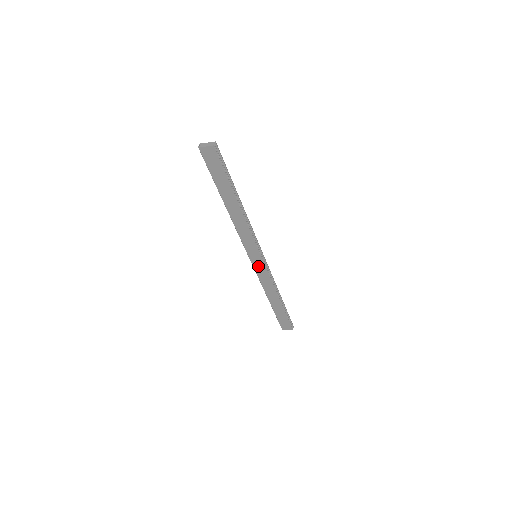
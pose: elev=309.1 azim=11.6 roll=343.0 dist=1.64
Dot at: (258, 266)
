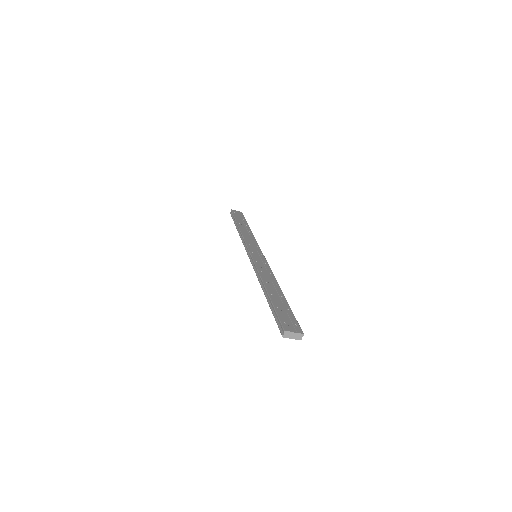
Dot at: occluded
